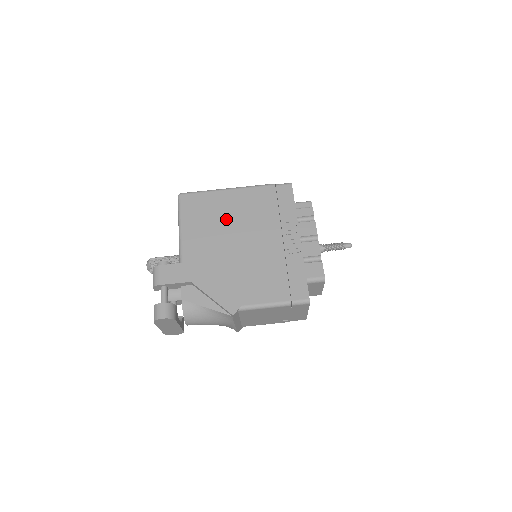
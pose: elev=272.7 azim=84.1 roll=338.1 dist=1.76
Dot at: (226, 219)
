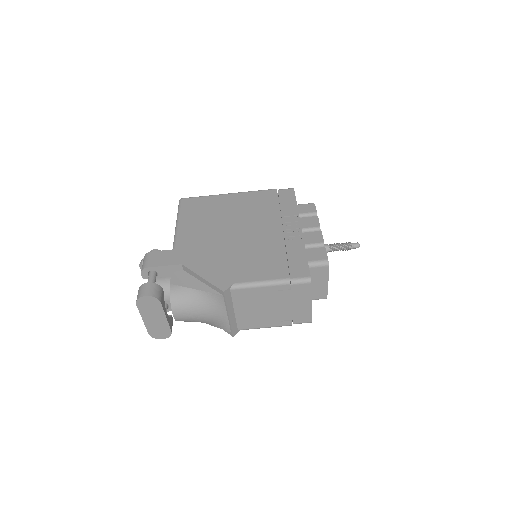
Dot at: (225, 215)
